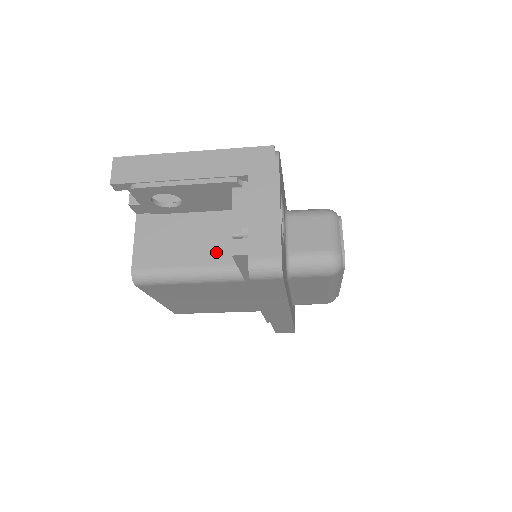
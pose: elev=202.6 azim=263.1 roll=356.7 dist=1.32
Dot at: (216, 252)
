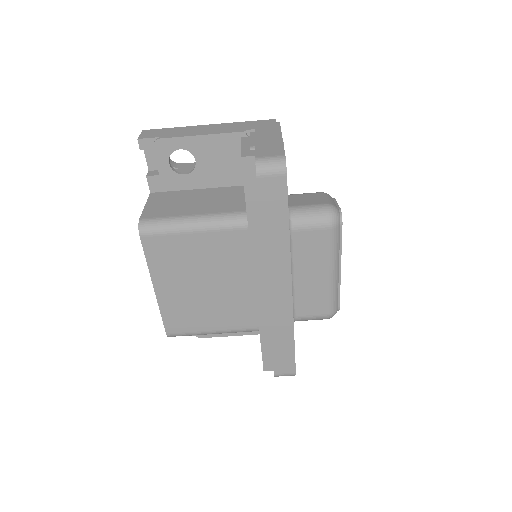
Dot at: (222, 206)
